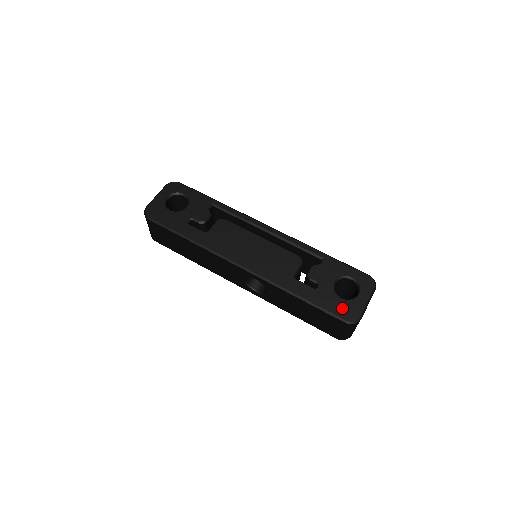
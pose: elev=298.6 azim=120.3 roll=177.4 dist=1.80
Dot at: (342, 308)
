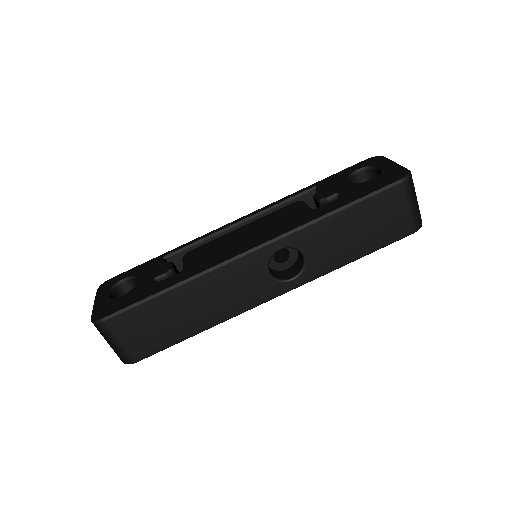
Dot at: (383, 180)
